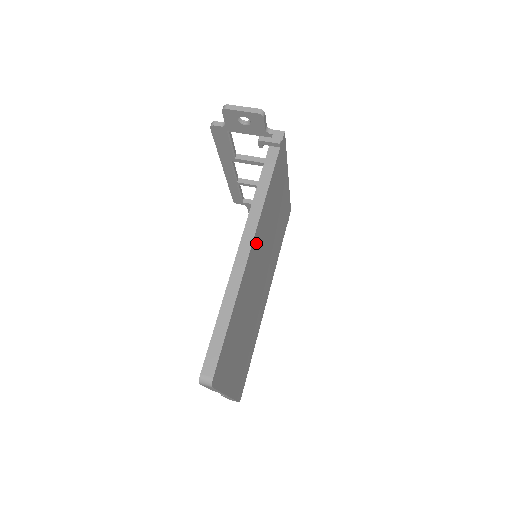
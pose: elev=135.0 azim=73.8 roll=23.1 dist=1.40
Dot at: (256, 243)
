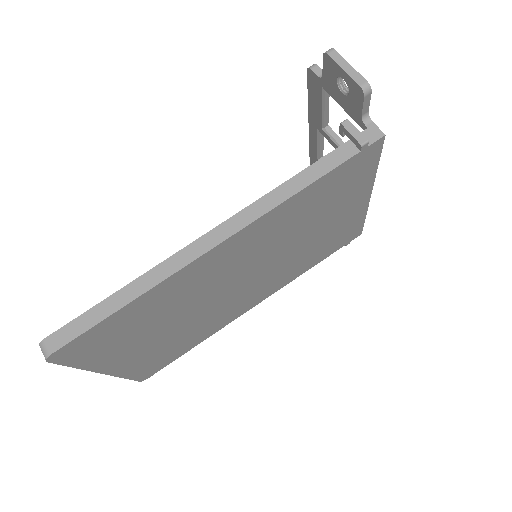
Dot at: (237, 244)
